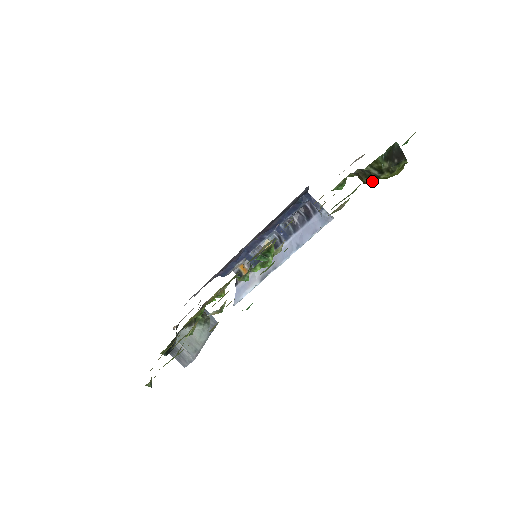
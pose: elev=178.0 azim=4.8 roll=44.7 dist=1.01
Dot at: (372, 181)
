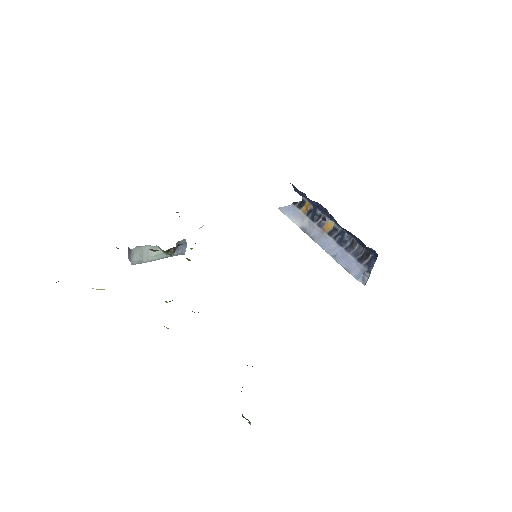
Dot at: occluded
